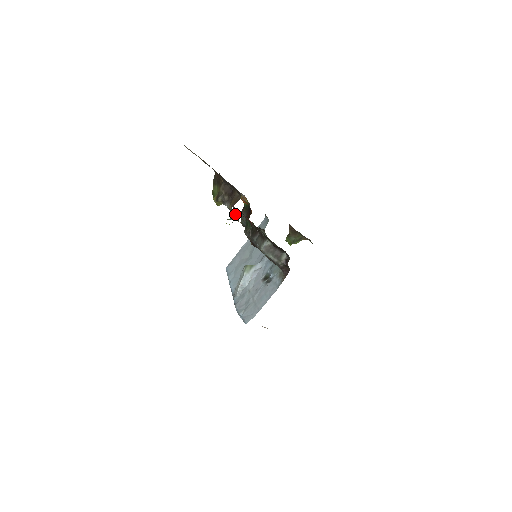
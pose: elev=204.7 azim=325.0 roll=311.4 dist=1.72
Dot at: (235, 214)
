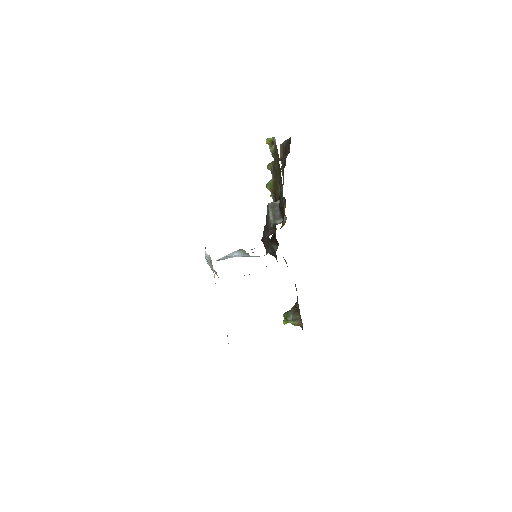
Dot at: (274, 165)
